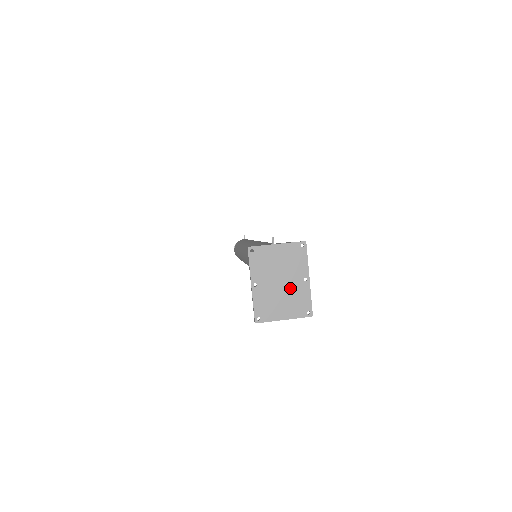
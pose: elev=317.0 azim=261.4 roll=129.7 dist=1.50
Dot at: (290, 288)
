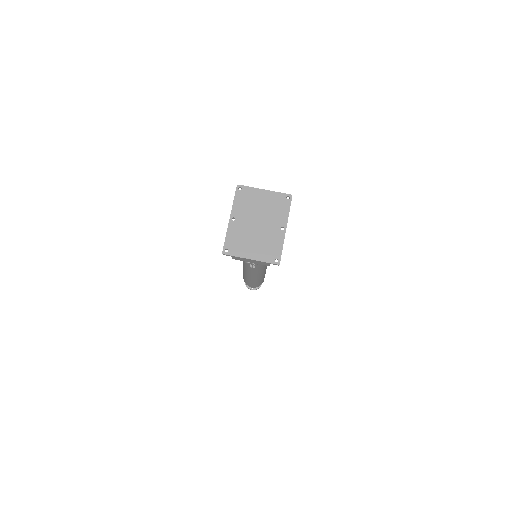
Dot at: (265, 232)
